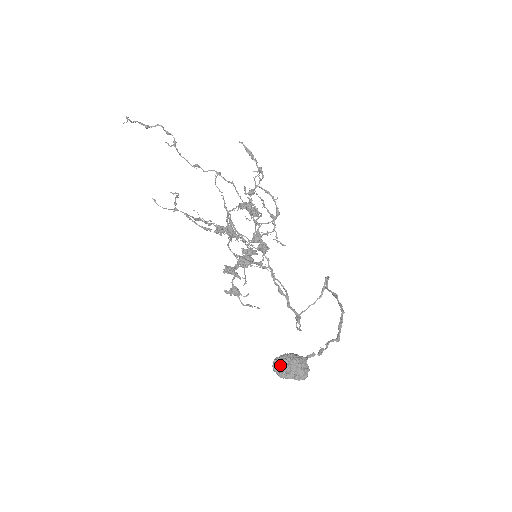
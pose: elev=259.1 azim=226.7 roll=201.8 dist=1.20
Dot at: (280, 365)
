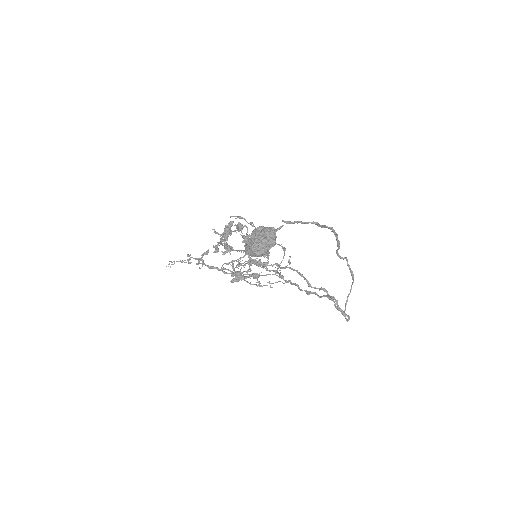
Dot at: (249, 243)
